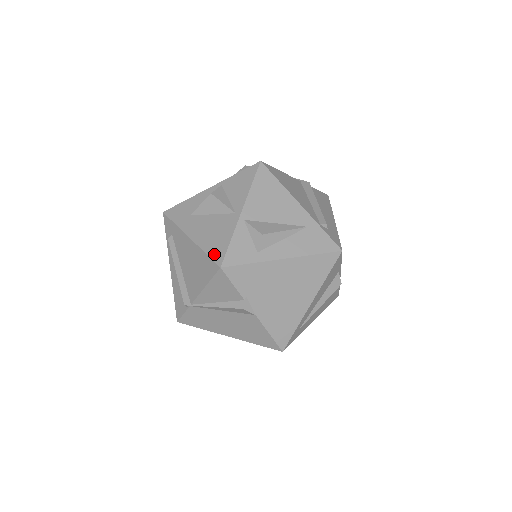
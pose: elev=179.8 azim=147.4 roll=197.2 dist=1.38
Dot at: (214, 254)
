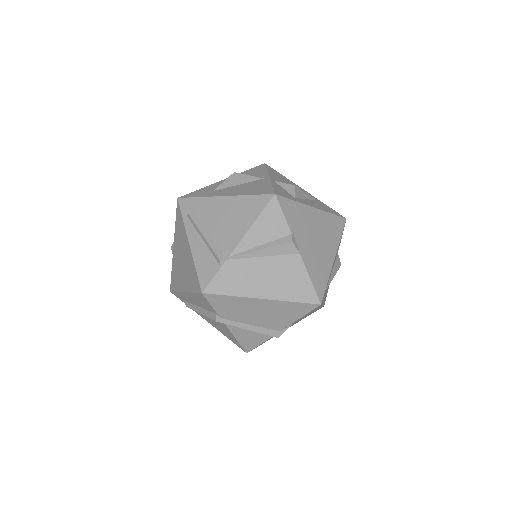
Dot at: (261, 192)
